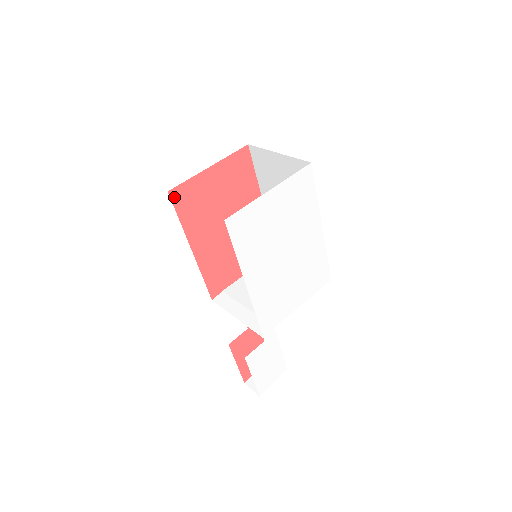
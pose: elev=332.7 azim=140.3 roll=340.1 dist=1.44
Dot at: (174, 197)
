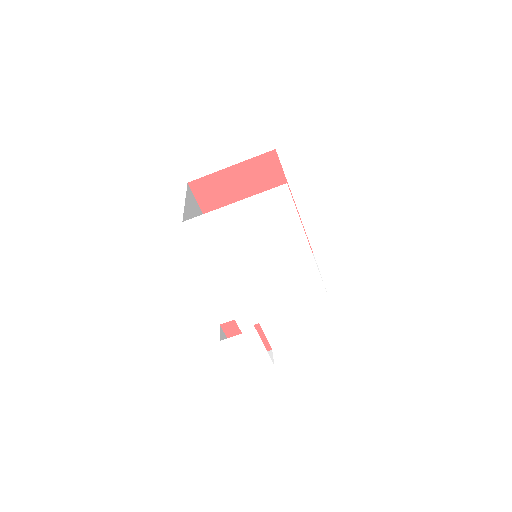
Dot at: (194, 188)
